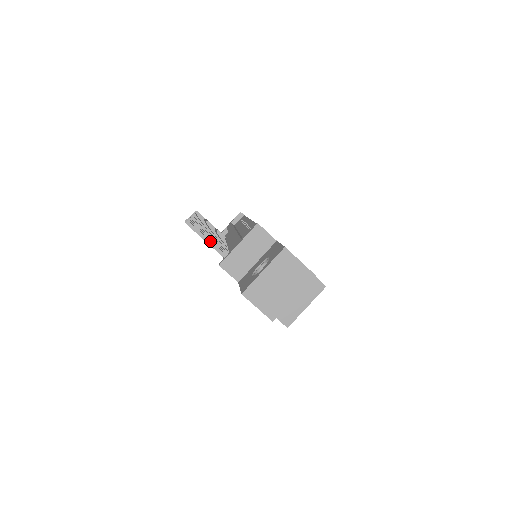
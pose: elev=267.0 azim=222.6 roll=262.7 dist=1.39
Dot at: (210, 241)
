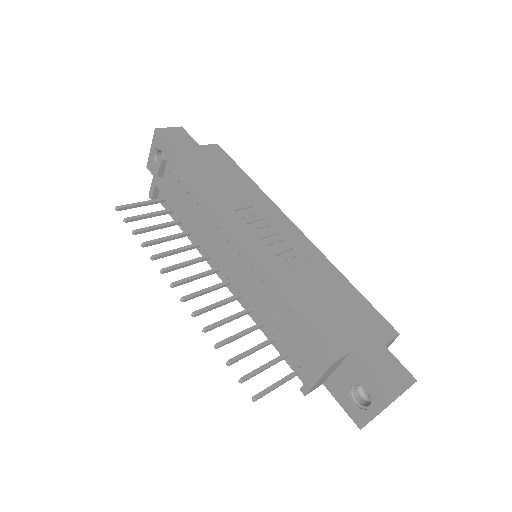
Dot at: occluded
